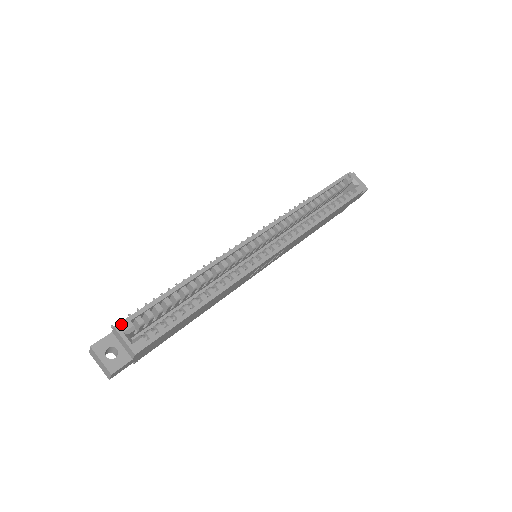
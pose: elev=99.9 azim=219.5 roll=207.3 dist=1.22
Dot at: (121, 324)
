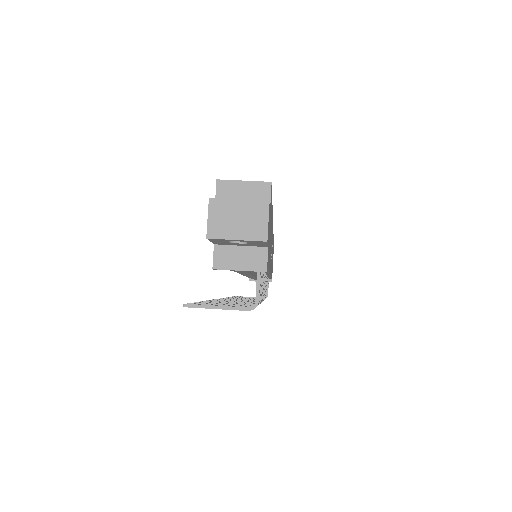
Dot at: (221, 183)
